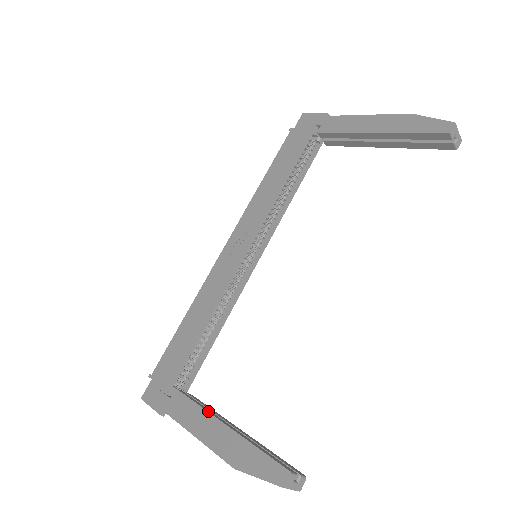
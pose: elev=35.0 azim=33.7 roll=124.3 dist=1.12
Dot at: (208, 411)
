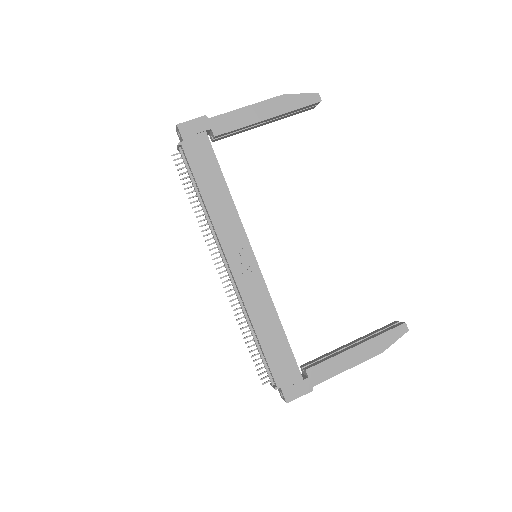
Dot at: (339, 353)
